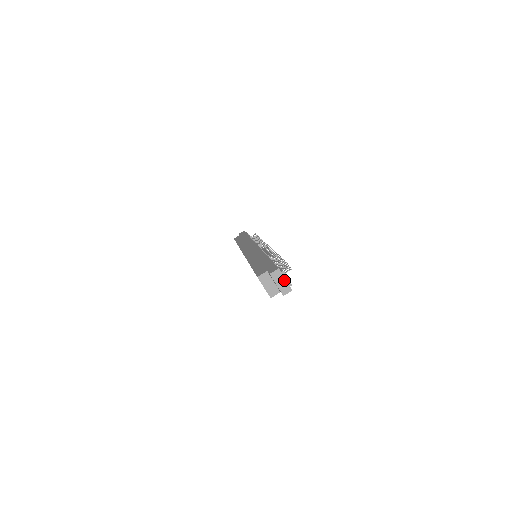
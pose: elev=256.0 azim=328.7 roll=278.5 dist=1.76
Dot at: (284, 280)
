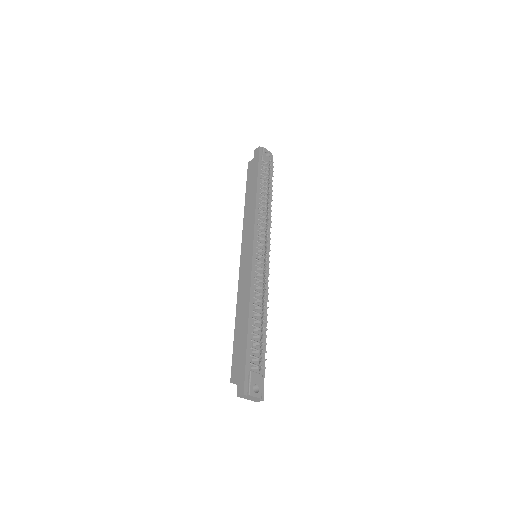
Dot at: (252, 398)
